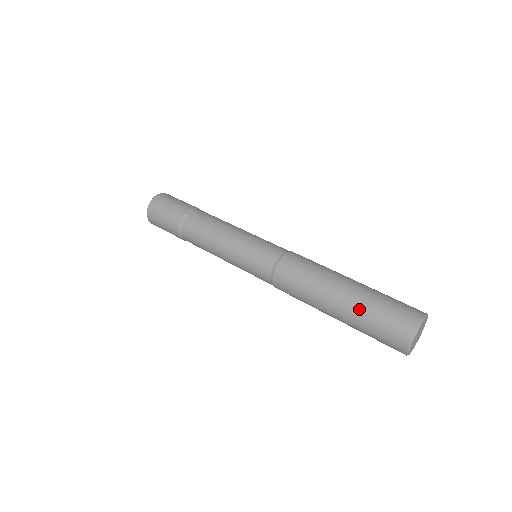
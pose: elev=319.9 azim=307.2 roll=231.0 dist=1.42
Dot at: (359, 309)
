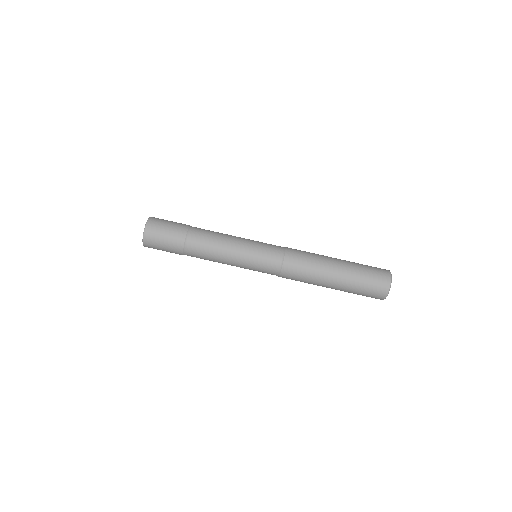
Dot at: (350, 284)
